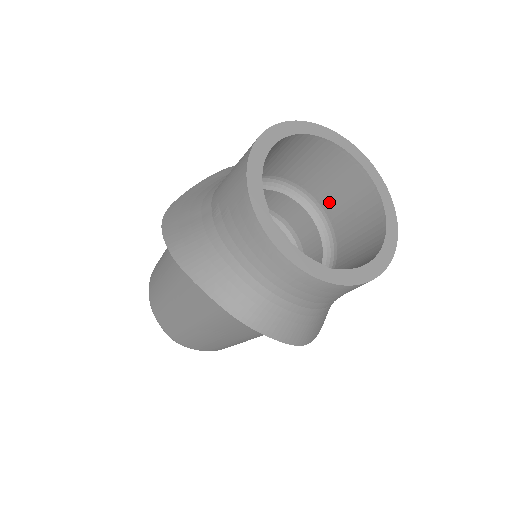
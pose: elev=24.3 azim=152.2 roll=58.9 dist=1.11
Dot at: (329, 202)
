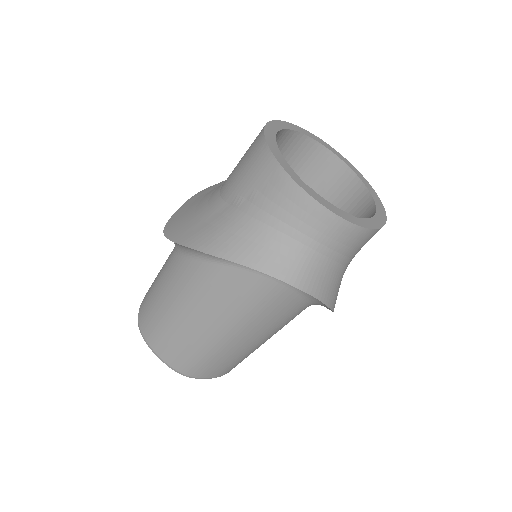
Dot at: occluded
